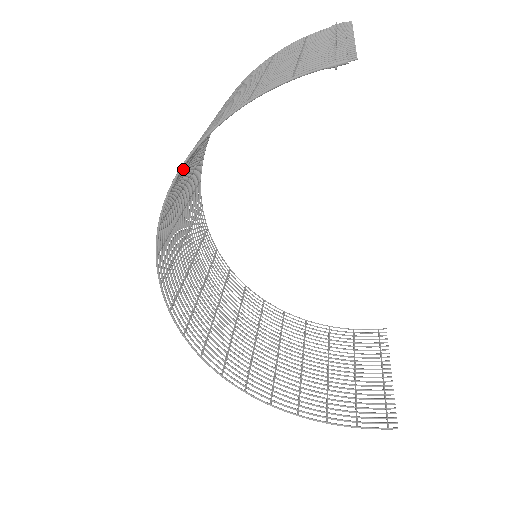
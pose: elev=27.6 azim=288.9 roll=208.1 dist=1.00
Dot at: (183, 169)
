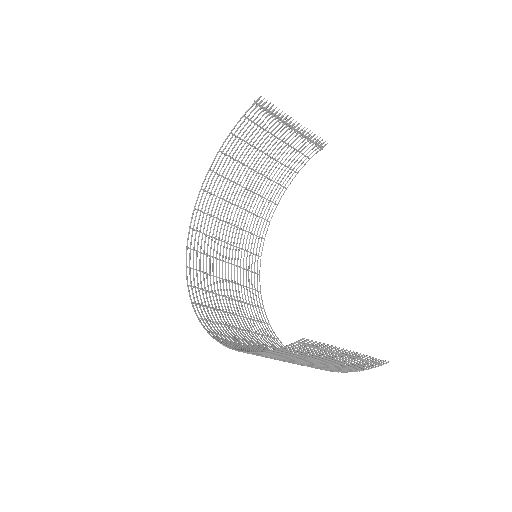
Dot at: (216, 189)
